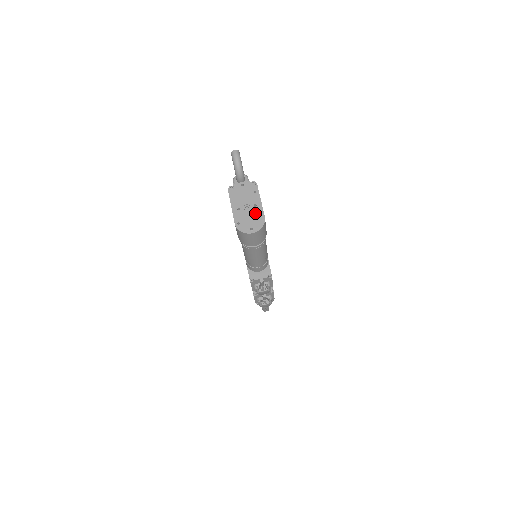
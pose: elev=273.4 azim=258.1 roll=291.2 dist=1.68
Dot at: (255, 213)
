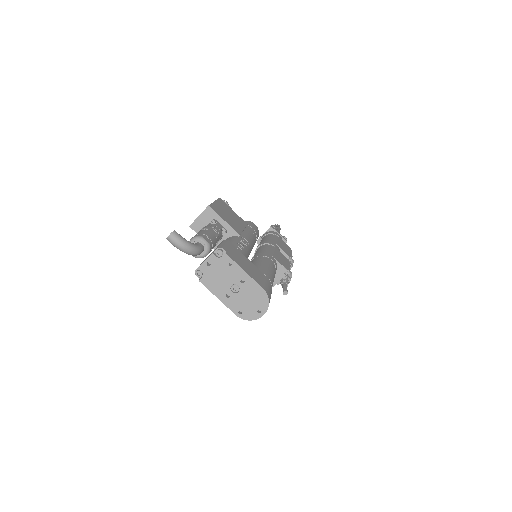
Dot at: (249, 291)
